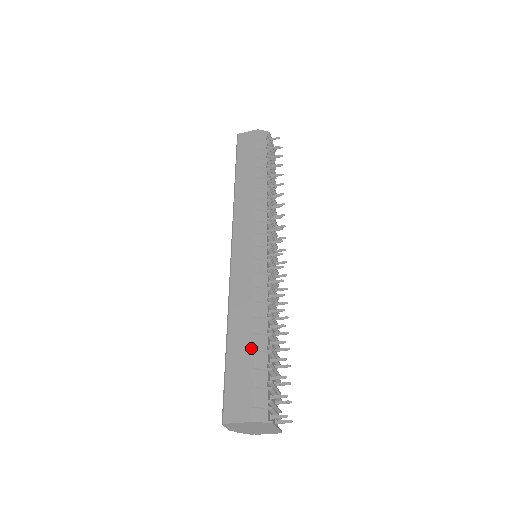
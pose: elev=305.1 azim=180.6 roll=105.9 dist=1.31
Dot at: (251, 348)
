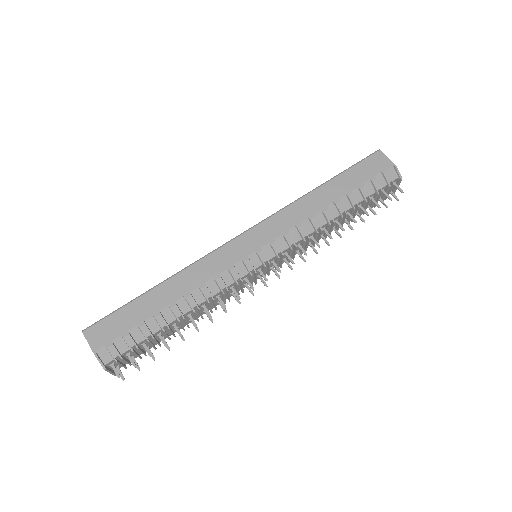
Dot at: (155, 314)
